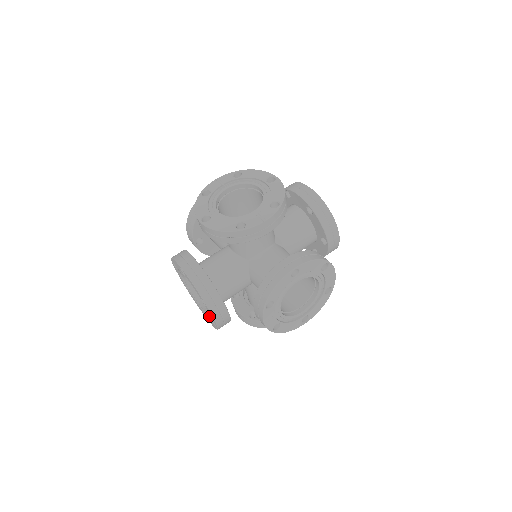
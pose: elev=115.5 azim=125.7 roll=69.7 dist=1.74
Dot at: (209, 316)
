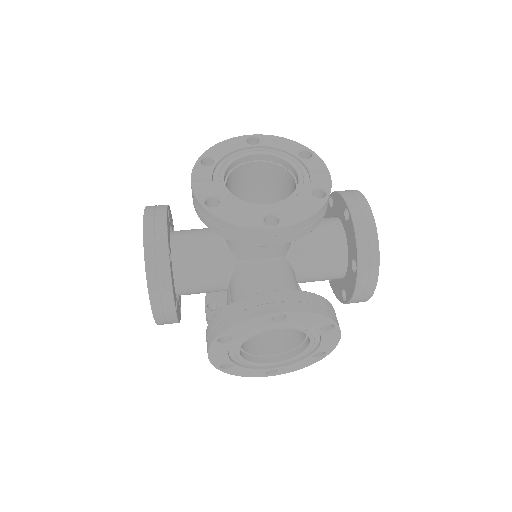
Dot at: occluded
